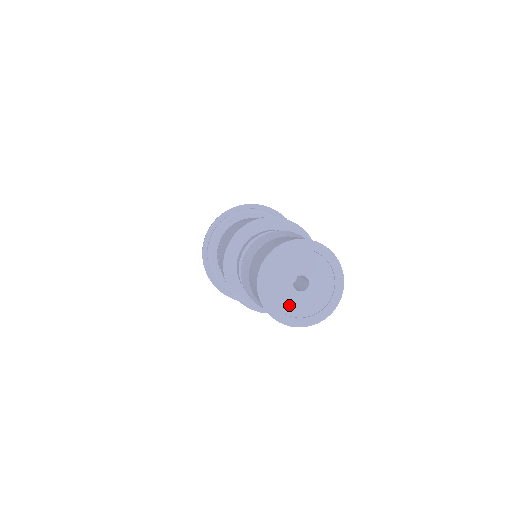
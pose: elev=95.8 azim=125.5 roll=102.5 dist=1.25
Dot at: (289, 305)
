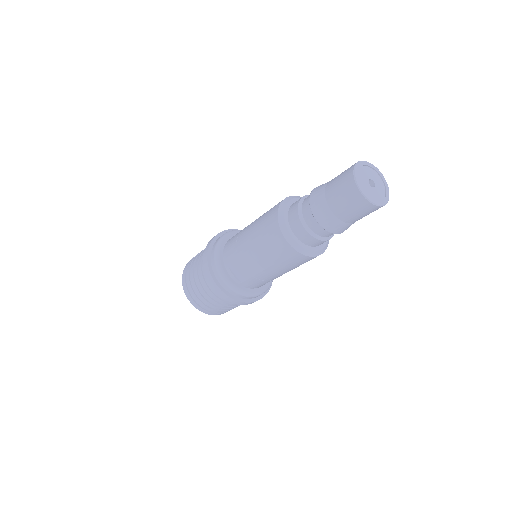
Dot at: (371, 194)
